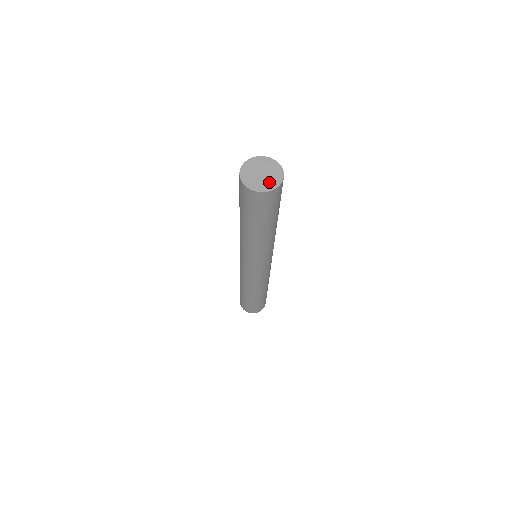
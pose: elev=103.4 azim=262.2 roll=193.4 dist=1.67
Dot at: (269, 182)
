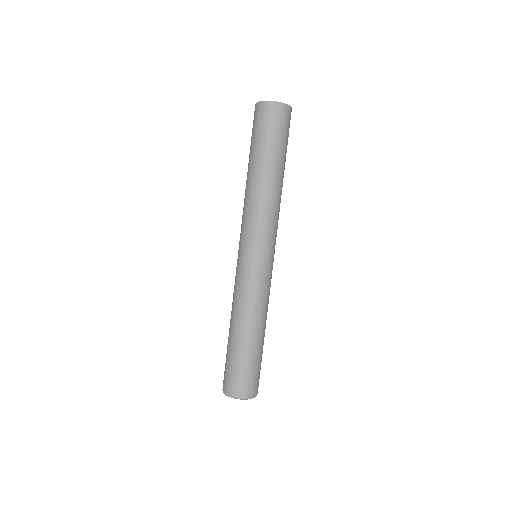
Dot at: occluded
